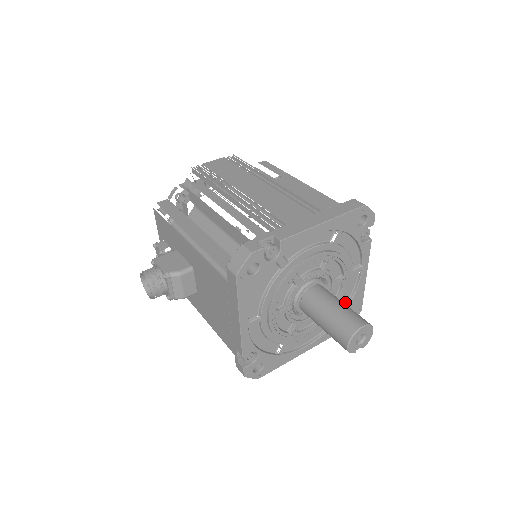
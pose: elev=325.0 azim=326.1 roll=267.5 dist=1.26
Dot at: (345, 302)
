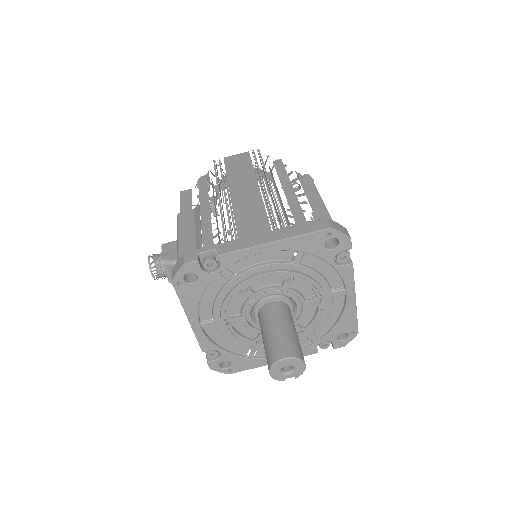
Dot at: (332, 321)
